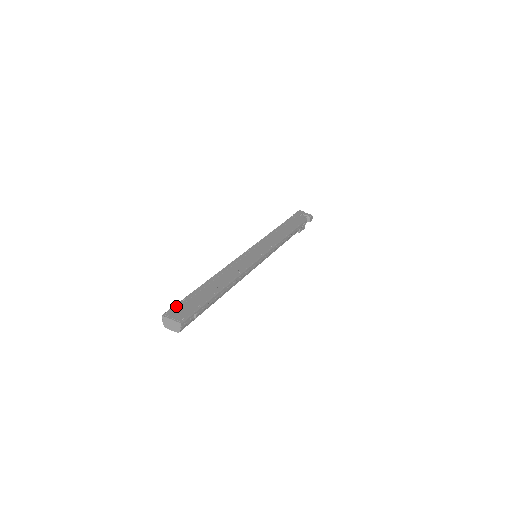
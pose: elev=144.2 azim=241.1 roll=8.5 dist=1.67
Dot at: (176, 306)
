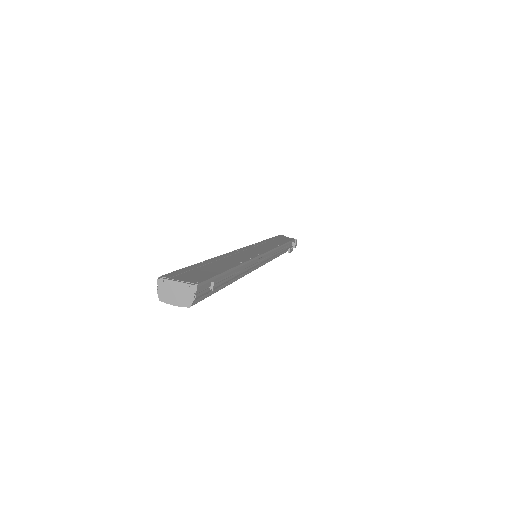
Dot at: (177, 271)
